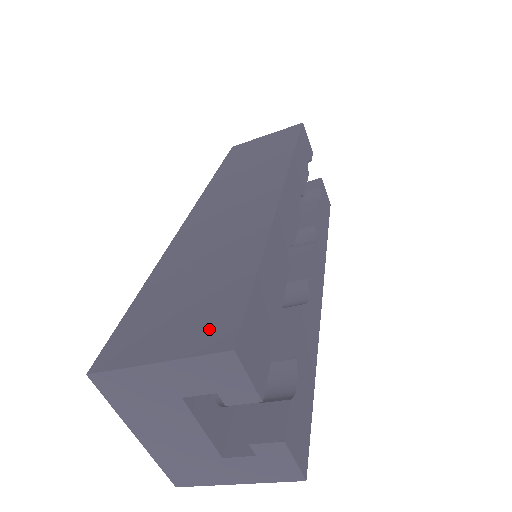
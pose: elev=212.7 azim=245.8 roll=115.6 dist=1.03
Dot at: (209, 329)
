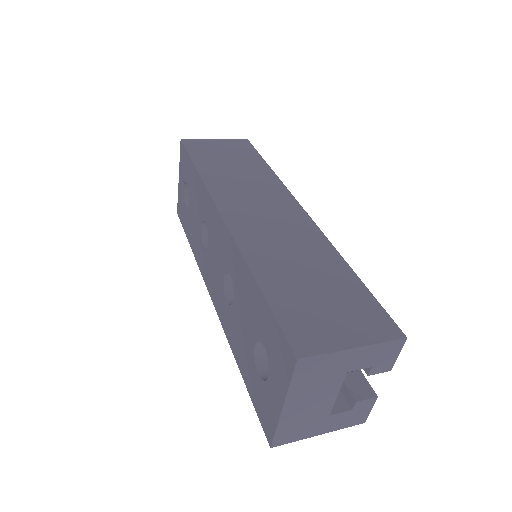
Dot at: (372, 323)
